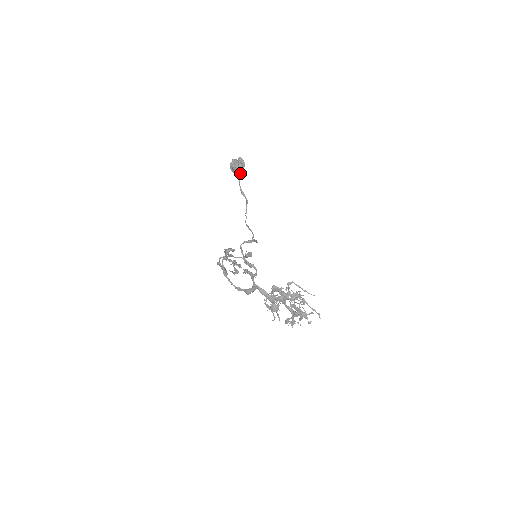
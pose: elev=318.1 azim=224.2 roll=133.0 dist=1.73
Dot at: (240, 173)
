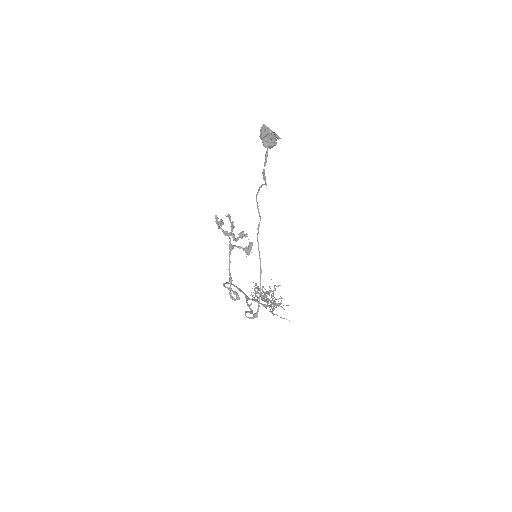
Dot at: (270, 148)
